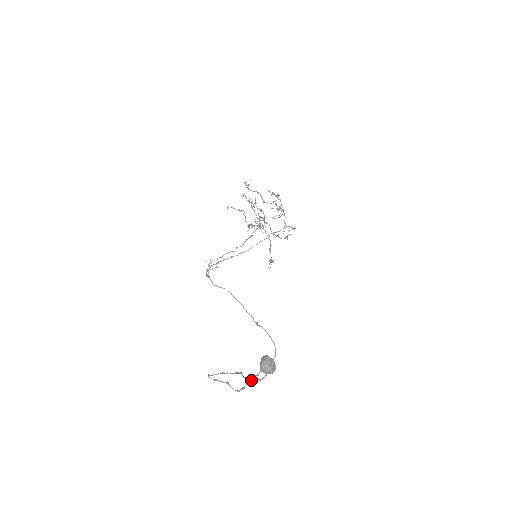
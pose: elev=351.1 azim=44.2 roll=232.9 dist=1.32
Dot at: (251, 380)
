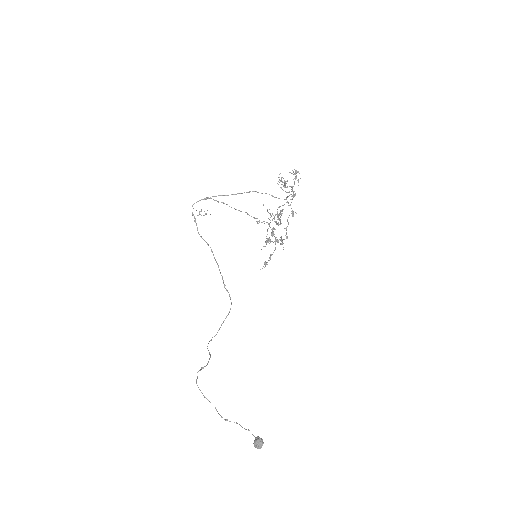
Dot at: occluded
